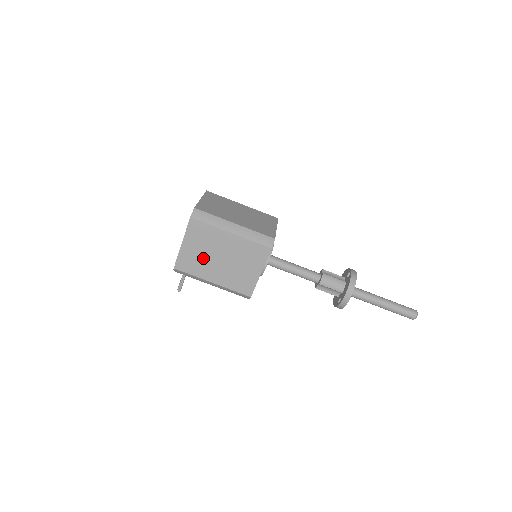
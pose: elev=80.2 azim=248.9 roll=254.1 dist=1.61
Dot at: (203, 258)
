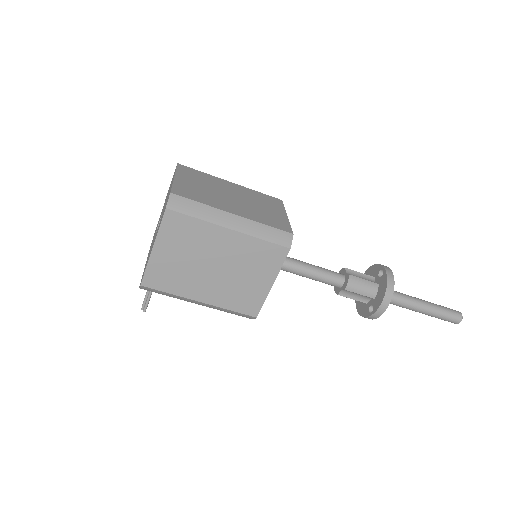
Dot at: (186, 268)
